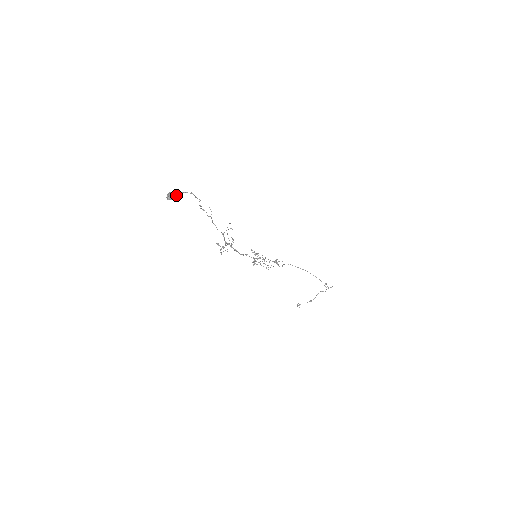
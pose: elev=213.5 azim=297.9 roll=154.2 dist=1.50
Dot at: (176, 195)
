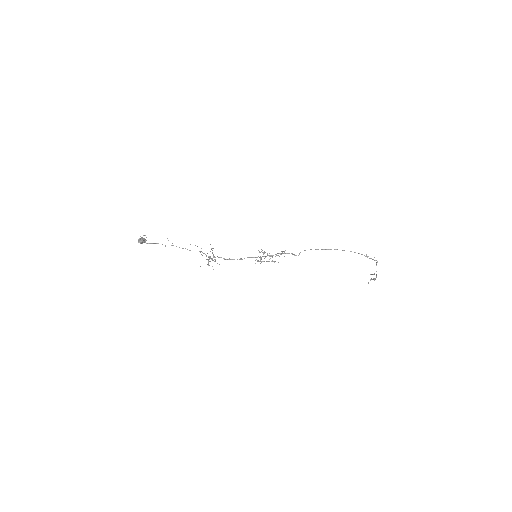
Dot at: (140, 239)
